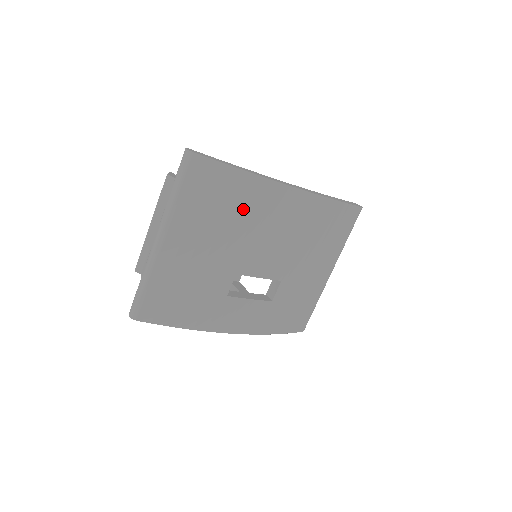
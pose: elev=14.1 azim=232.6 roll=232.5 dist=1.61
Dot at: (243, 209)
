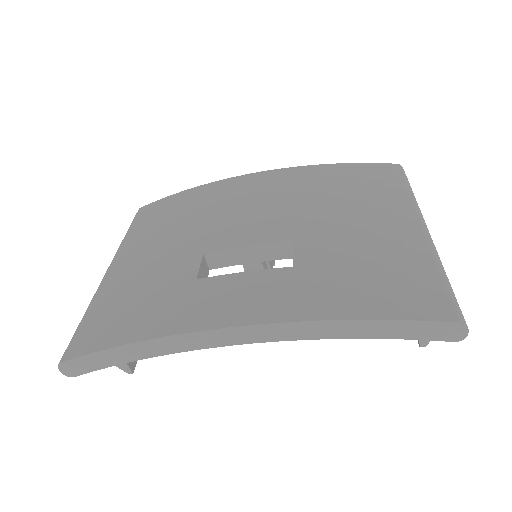
Dot at: (194, 207)
